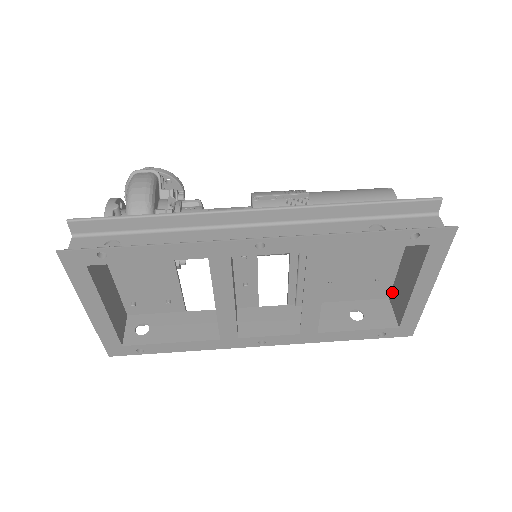
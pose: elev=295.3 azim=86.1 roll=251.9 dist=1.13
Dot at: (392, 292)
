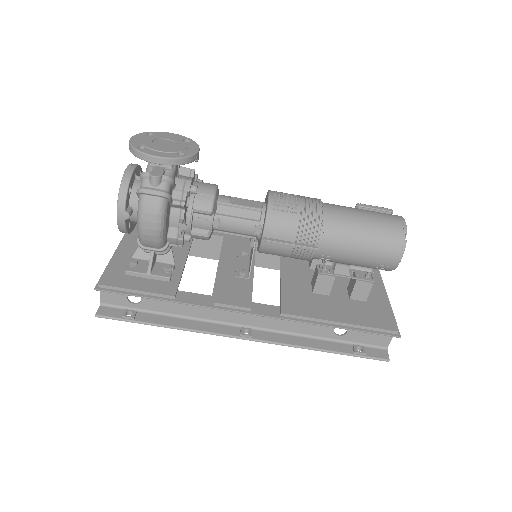
Dot at: occluded
